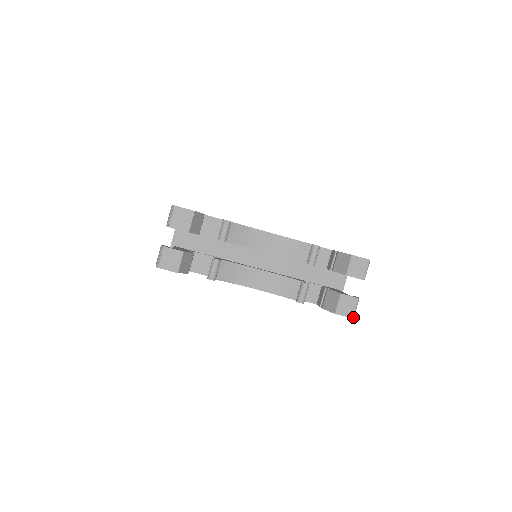
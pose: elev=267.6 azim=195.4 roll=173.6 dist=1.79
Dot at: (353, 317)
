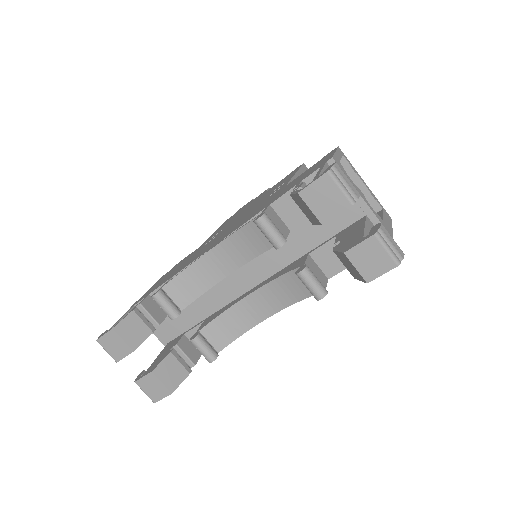
Dot at: (397, 263)
